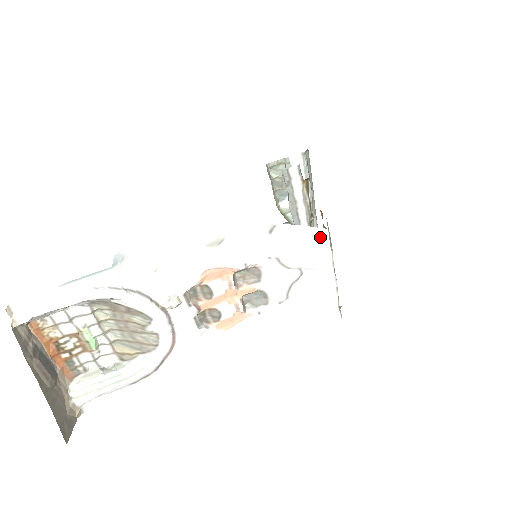
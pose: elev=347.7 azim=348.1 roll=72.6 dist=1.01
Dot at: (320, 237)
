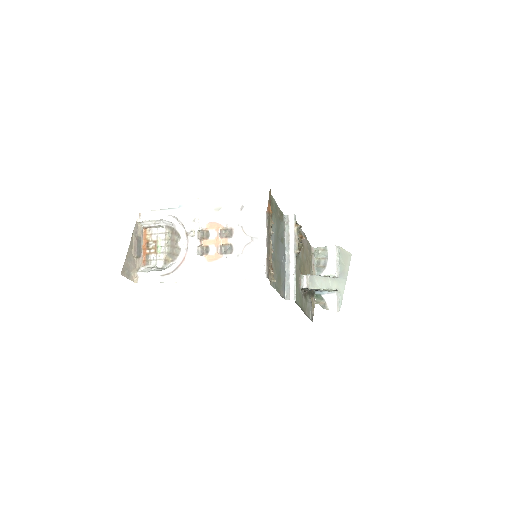
Dot at: (262, 217)
